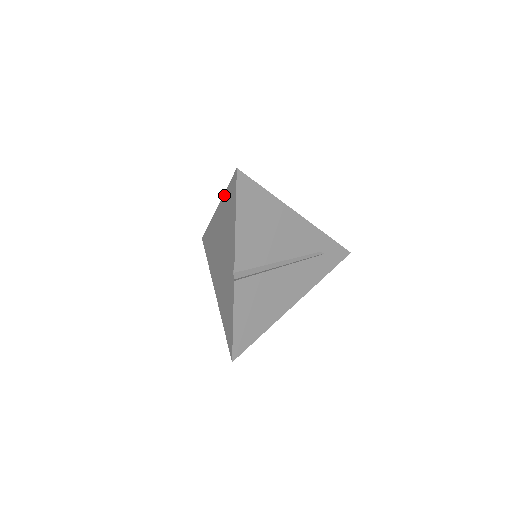
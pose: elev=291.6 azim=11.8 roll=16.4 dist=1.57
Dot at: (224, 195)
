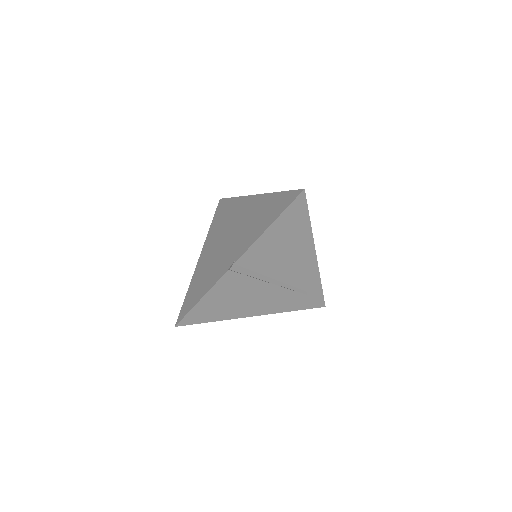
Dot at: (273, 194)
